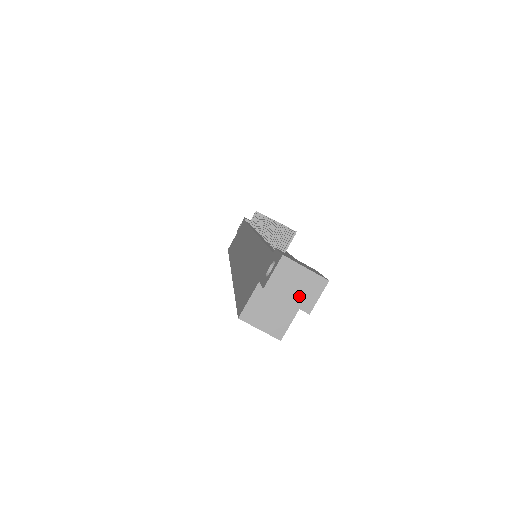
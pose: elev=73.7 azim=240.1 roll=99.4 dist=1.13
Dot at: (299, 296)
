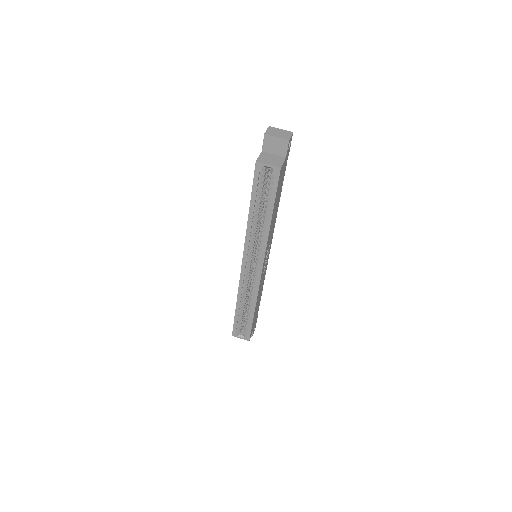
Dot at: (282, 136)
